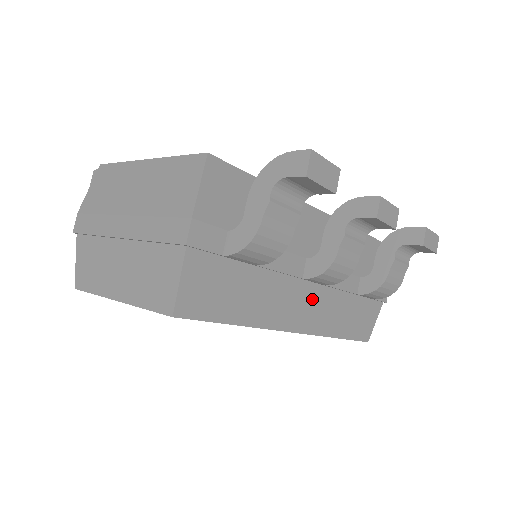
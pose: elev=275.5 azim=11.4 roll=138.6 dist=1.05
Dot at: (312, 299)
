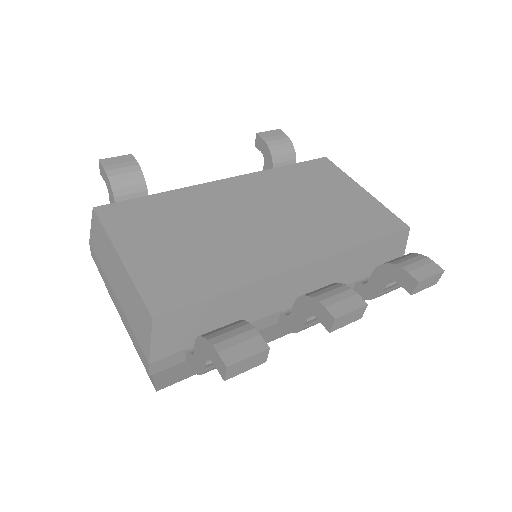
Dot at: occluded
